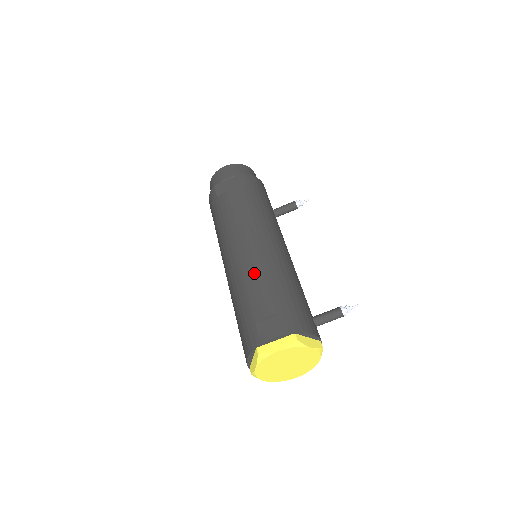
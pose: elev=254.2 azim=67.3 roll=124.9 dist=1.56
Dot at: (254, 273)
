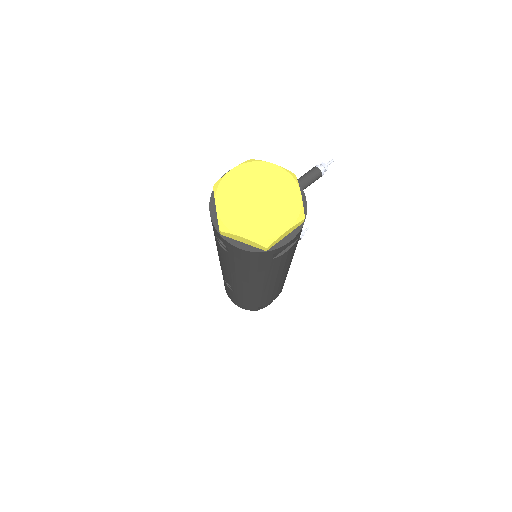
Dot at: occluded
